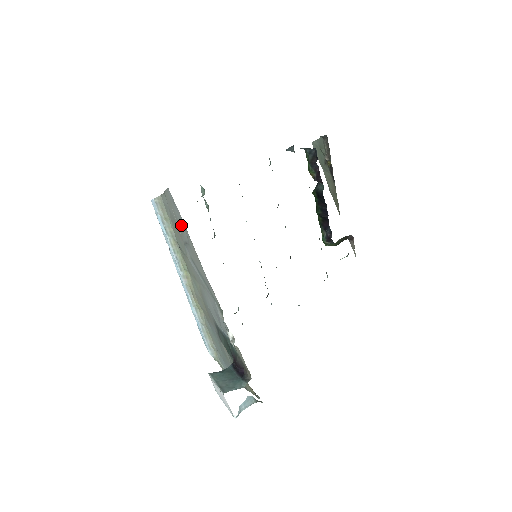
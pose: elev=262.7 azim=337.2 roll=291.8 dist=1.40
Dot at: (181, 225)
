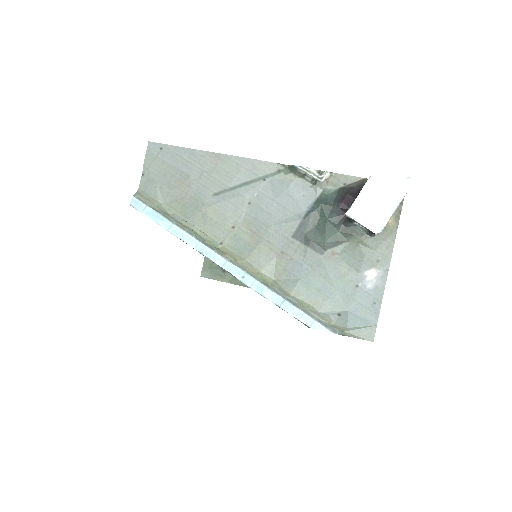
Dot at: (182, 163)
